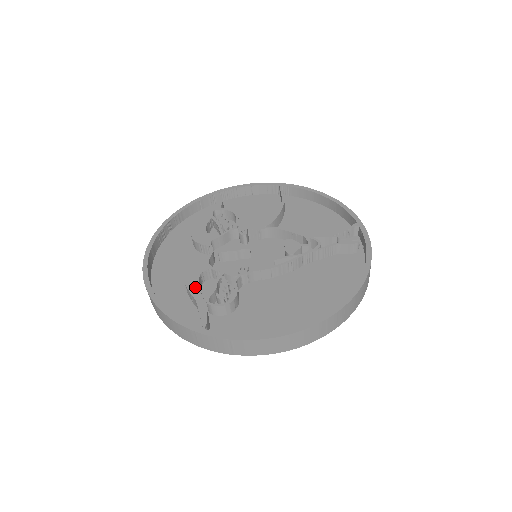
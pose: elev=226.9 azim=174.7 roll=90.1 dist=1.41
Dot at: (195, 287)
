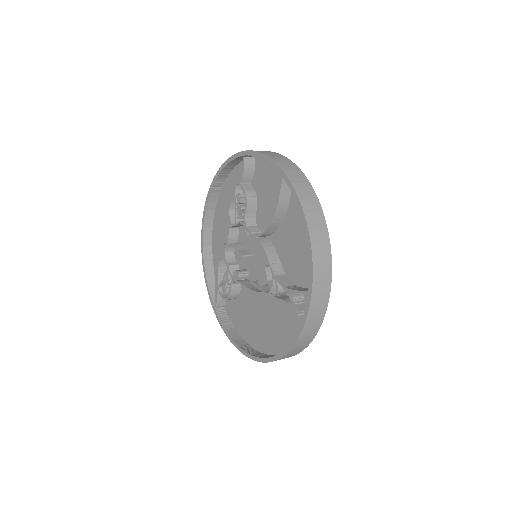
Dot at: (216, 270)
